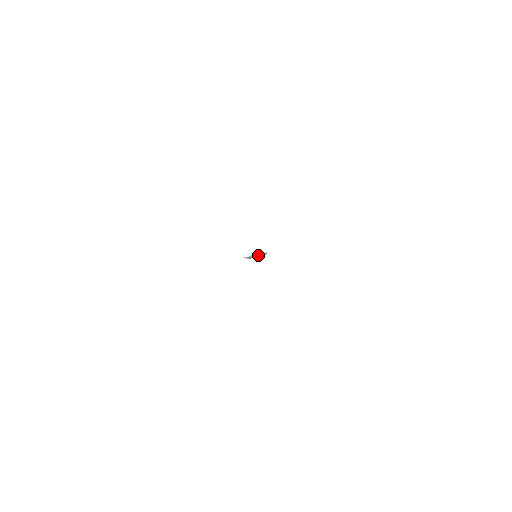
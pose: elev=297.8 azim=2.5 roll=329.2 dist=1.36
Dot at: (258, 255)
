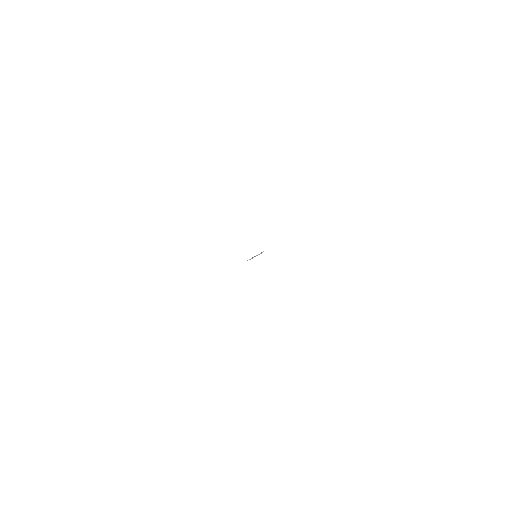
Dot at: occluded
